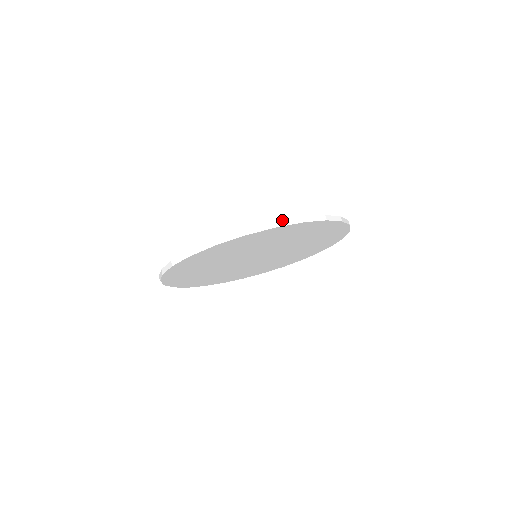
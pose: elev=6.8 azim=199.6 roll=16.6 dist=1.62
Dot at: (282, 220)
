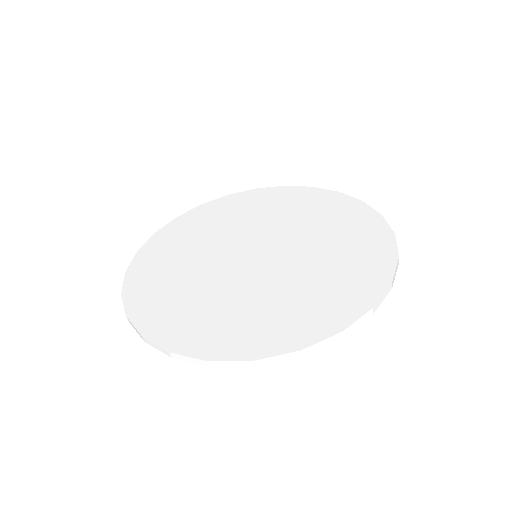
Dot at: (350, 325)
